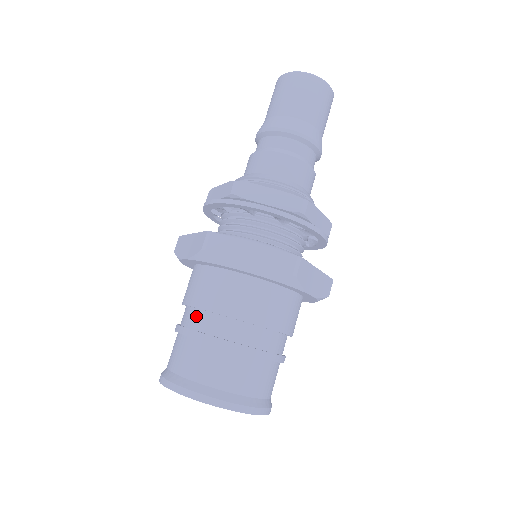
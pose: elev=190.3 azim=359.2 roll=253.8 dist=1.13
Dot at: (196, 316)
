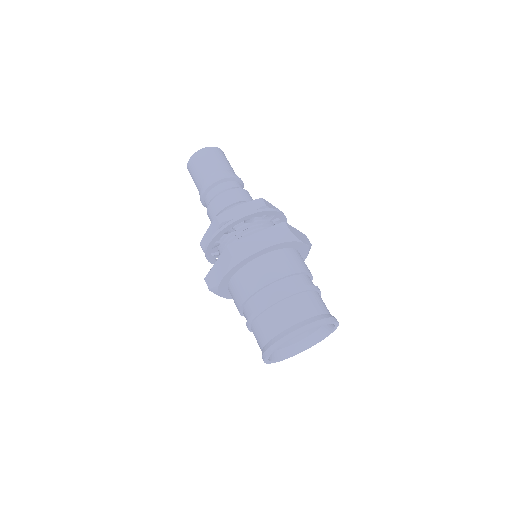
Dot at: (292, 281)
